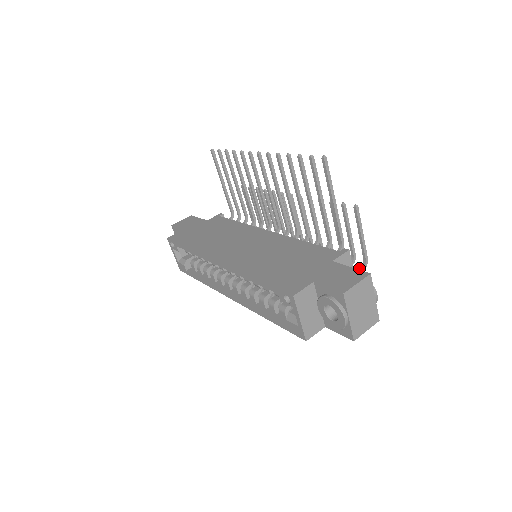
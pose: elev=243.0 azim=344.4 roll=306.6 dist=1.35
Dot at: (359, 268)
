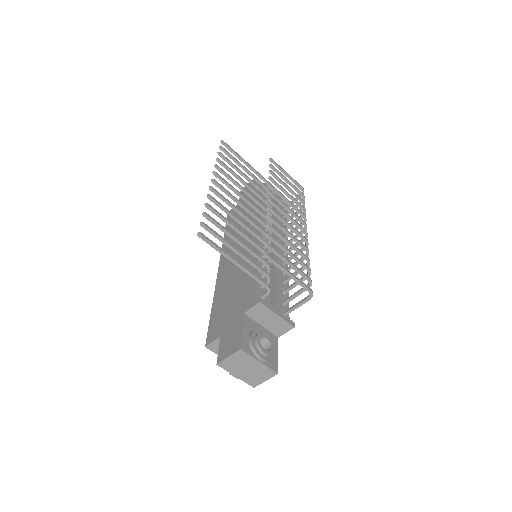
Dot at: (305, 297)
